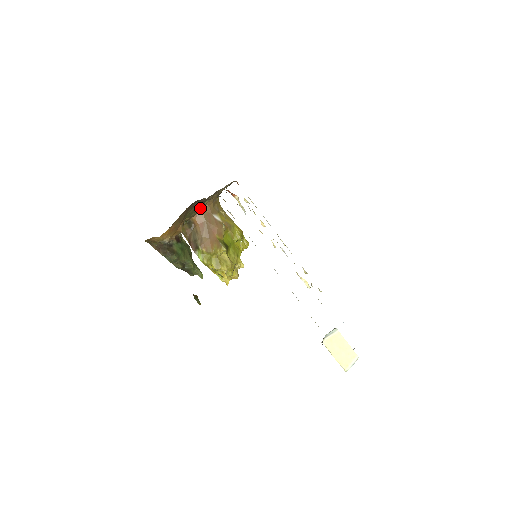
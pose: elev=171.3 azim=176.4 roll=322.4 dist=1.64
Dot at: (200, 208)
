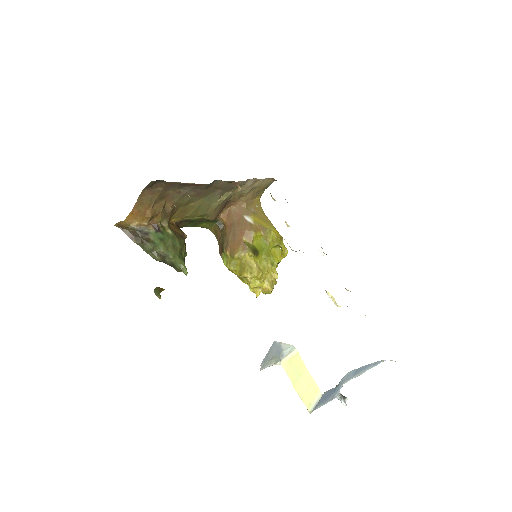
Dot at: (214, 204)
